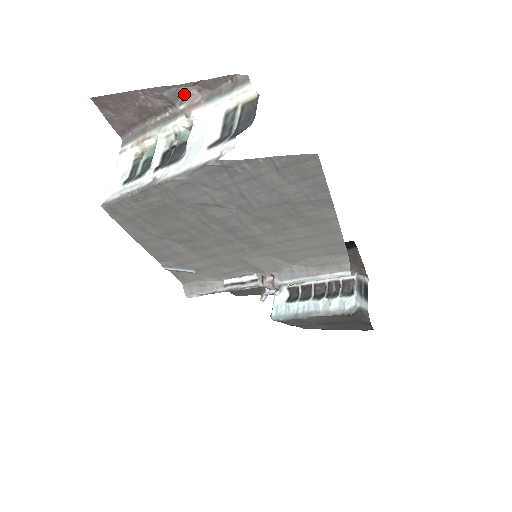
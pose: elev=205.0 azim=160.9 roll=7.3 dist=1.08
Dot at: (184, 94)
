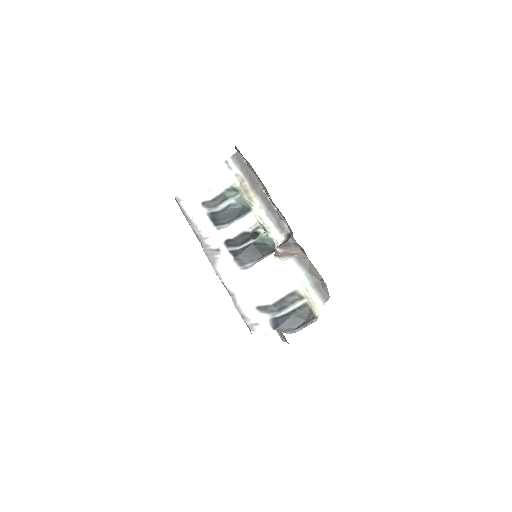
Dot at: (290, 242)
